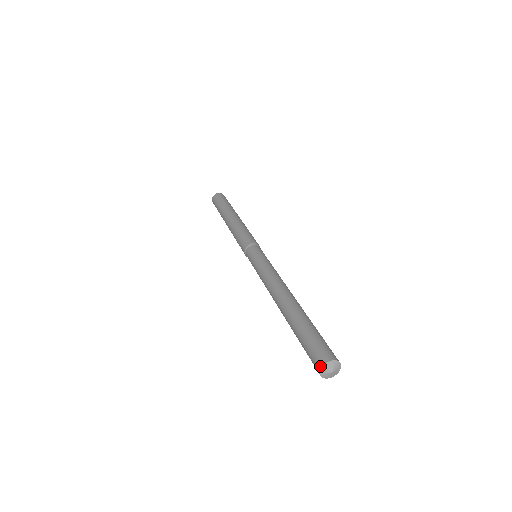
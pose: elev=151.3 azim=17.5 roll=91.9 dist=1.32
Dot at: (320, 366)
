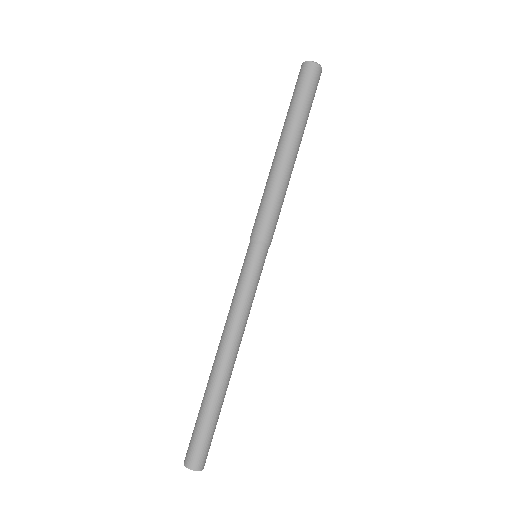
Dot at: (189, 467)
